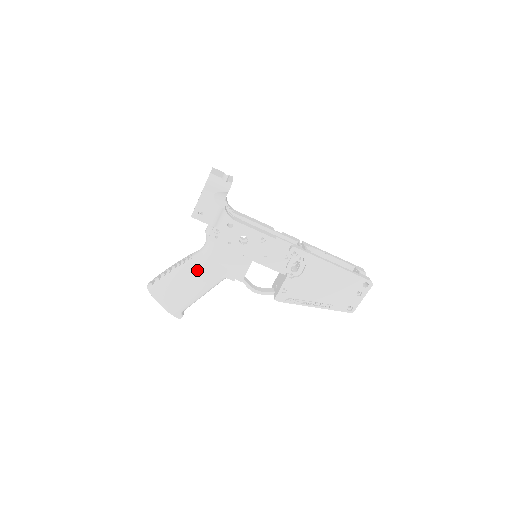
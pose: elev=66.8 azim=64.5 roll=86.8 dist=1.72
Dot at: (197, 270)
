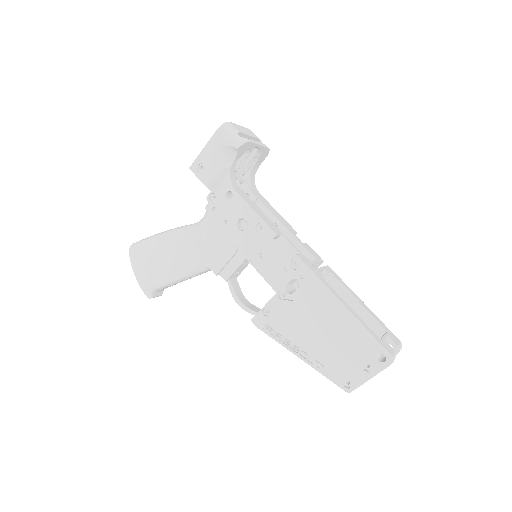
Dot at: (181, 242)
